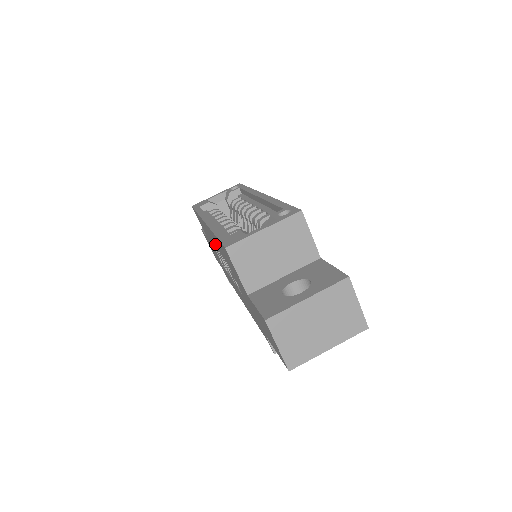
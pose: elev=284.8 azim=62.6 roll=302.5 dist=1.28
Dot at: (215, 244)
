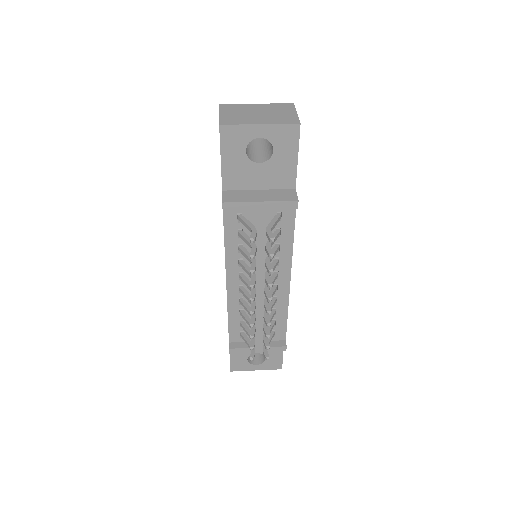
Dot at: occluded
